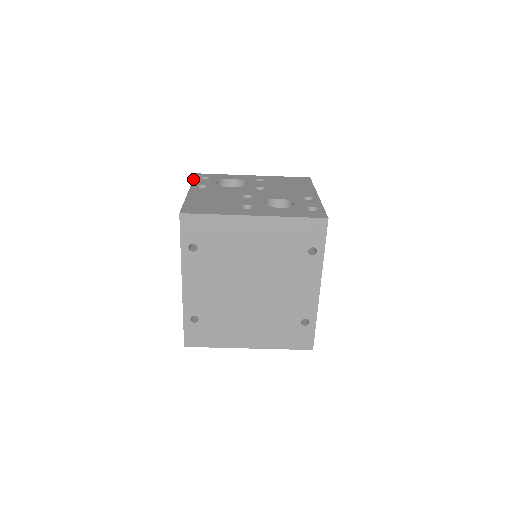
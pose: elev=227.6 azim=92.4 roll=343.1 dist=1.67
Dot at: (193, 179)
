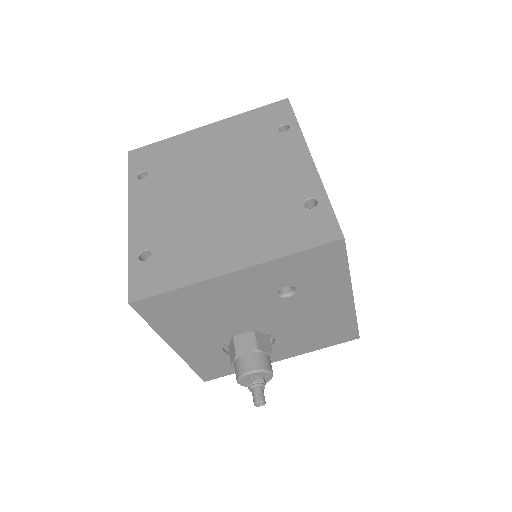
Dot at: occluded
